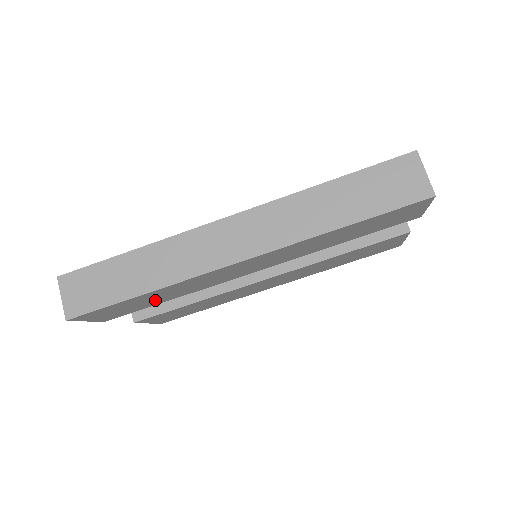
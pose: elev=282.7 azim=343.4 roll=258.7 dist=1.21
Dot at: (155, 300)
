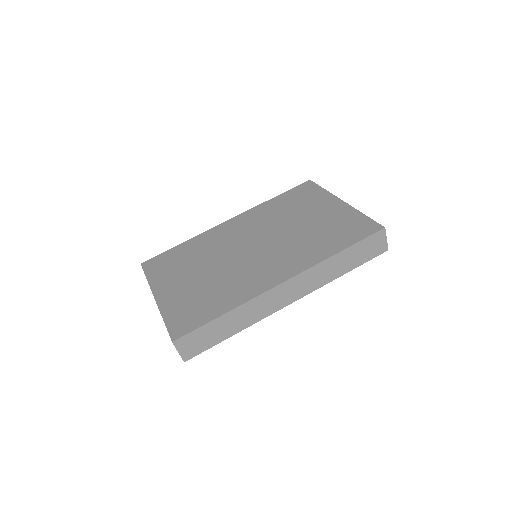
Dot at: occluded
